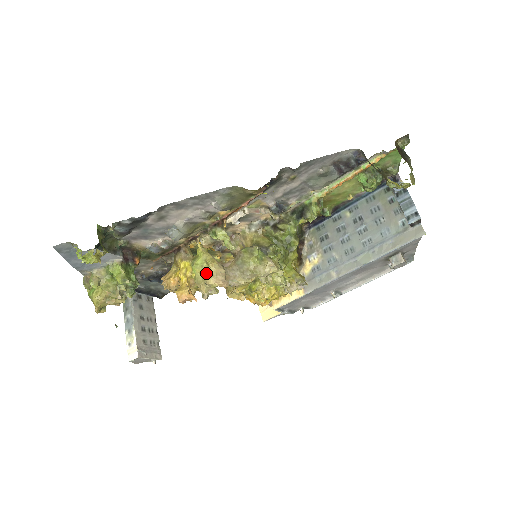
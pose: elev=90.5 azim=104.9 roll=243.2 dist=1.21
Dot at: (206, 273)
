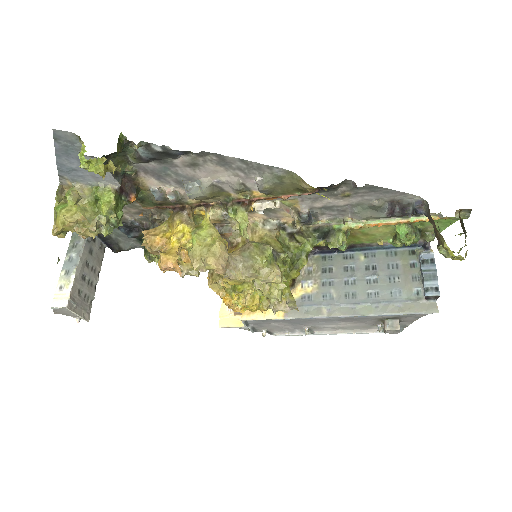
Dot at: (208, 249)
